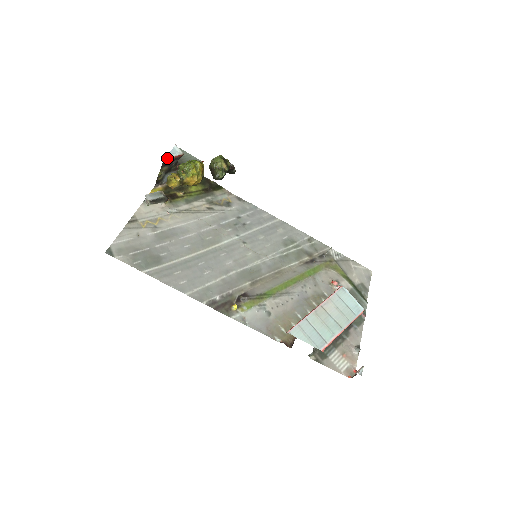
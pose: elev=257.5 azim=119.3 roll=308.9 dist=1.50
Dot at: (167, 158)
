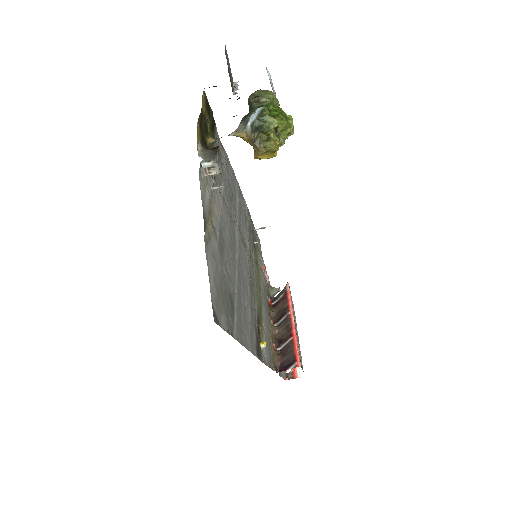
Dot at: occluded
